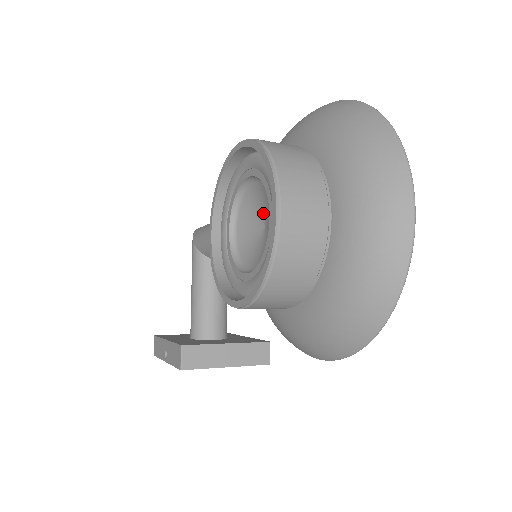
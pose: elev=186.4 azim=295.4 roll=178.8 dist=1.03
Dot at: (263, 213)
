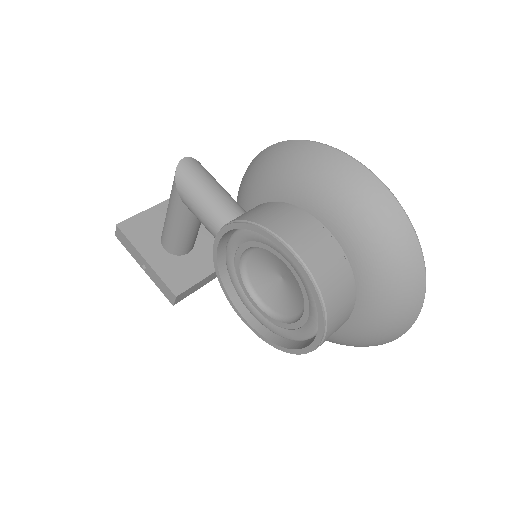
Dot at: (285, 274)
